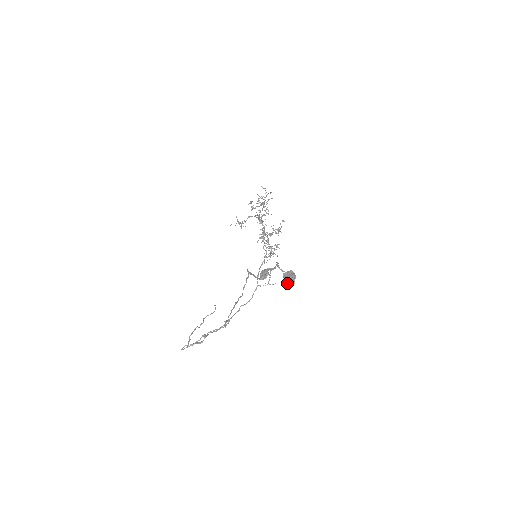
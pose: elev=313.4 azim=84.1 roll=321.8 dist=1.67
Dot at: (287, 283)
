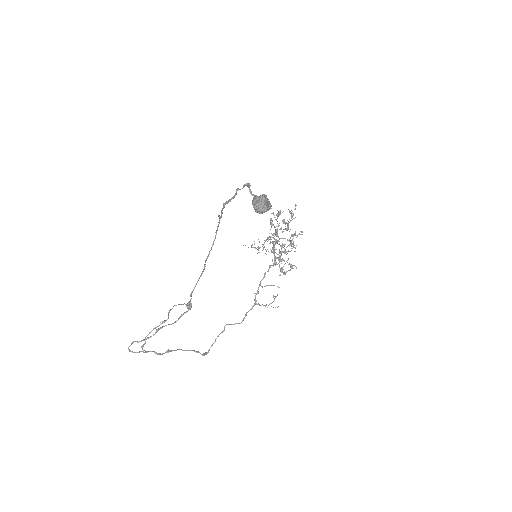
Dot at: (254, 204)
